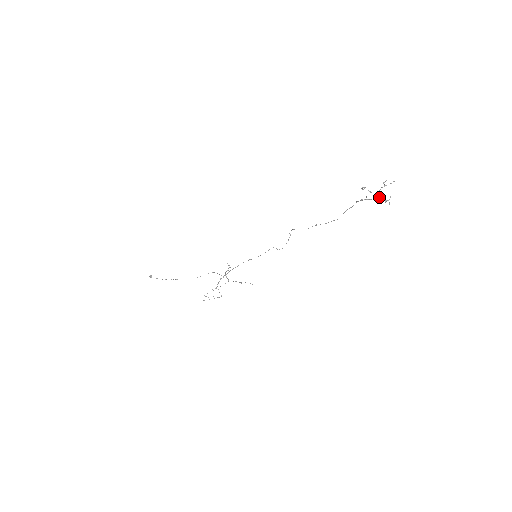
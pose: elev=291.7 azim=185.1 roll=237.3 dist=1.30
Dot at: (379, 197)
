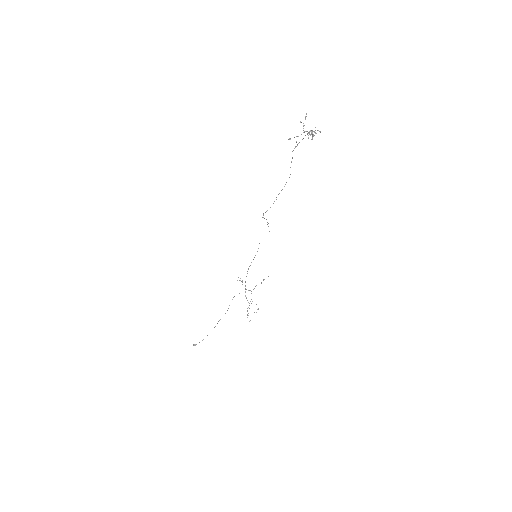
Dot at: (307, 134)
